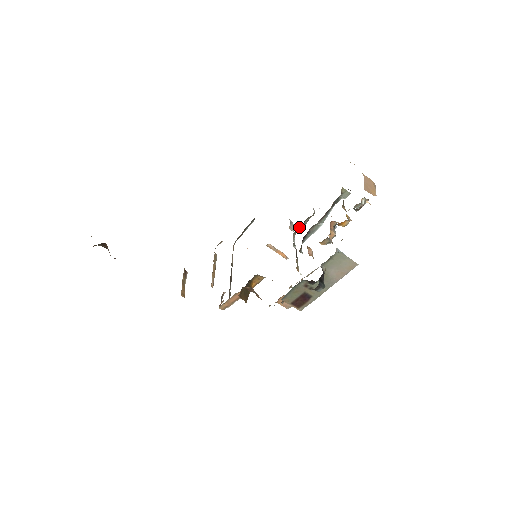
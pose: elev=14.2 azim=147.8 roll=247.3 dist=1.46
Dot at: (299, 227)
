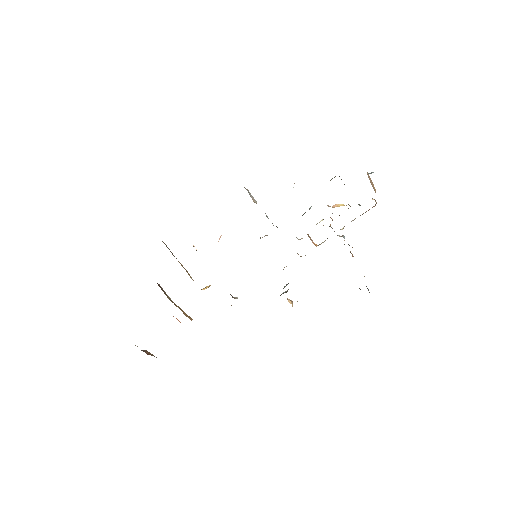
Dot at: occluded
